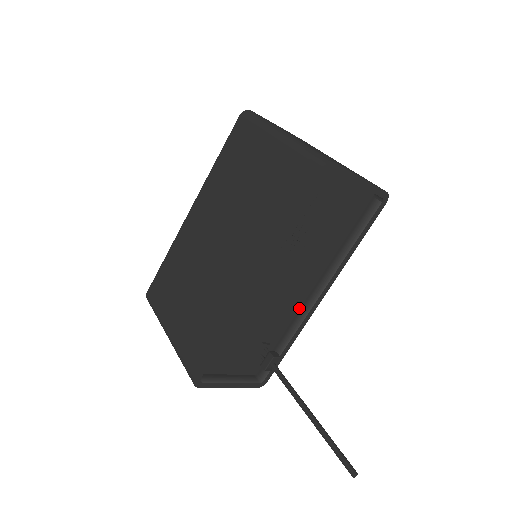
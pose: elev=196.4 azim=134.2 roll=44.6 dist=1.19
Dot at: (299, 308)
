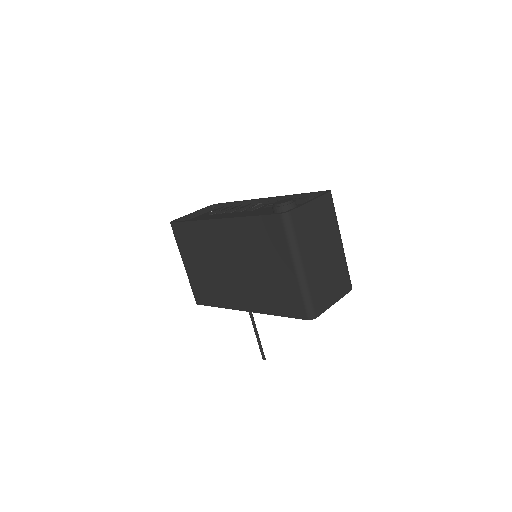
Dot at: occluded
